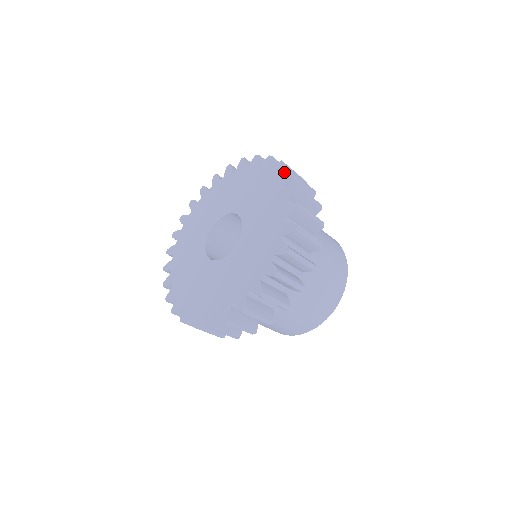
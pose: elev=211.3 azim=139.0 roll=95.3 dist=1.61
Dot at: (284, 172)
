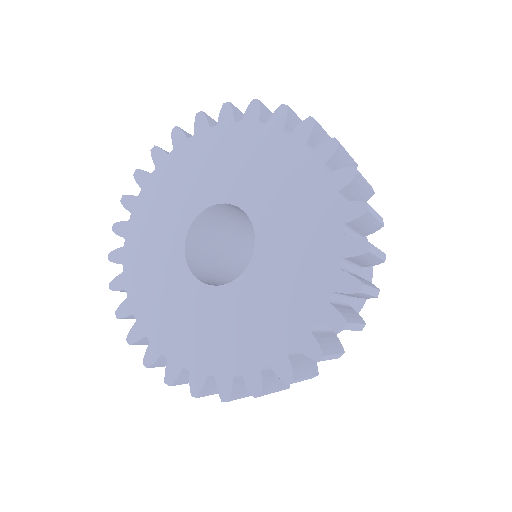
Dot at: (290, 121)
